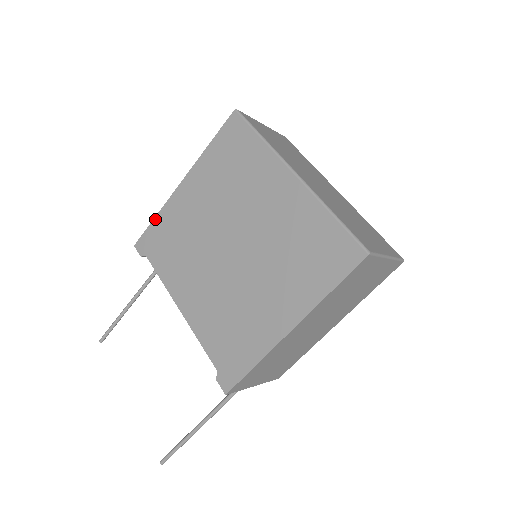
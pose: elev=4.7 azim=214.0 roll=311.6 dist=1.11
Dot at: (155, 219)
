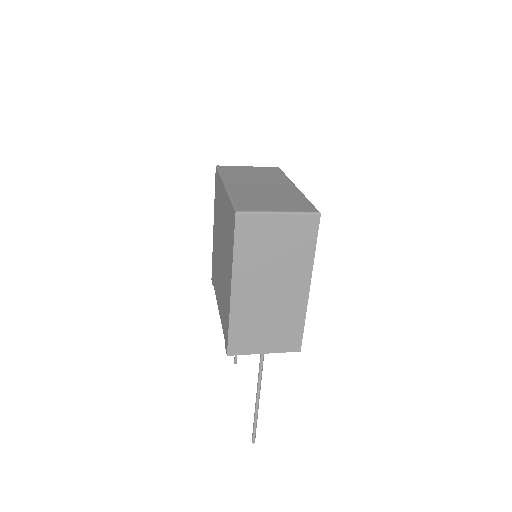
Dot at: (212, 257)
